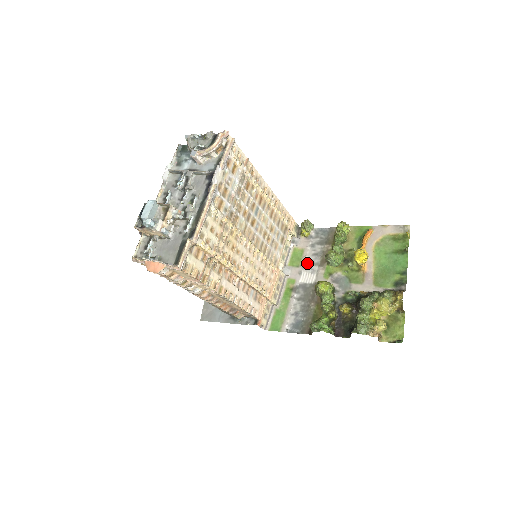
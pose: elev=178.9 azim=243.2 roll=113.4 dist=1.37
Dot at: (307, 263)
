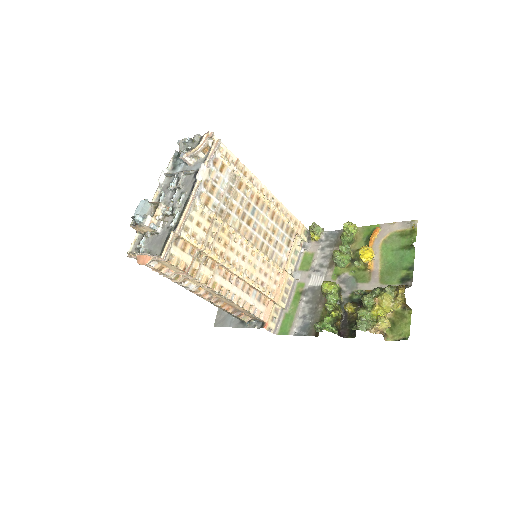
Dot at: (316, 266)
